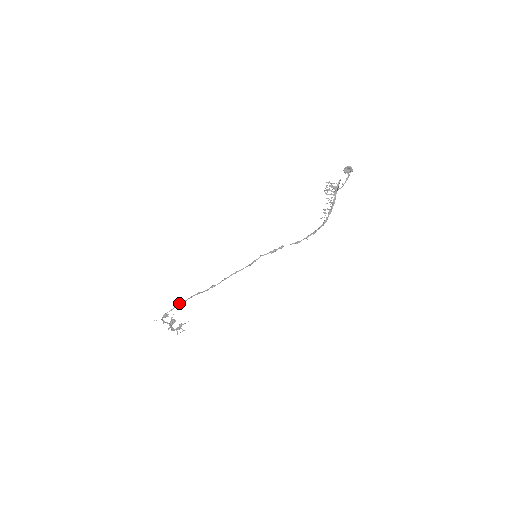
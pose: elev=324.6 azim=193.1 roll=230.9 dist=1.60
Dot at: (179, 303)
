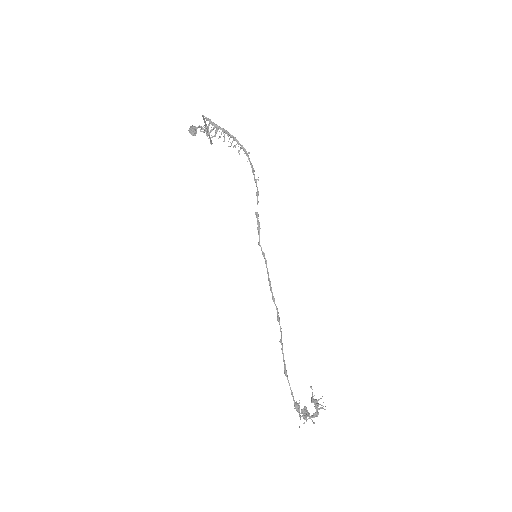
Dot at: occluded
